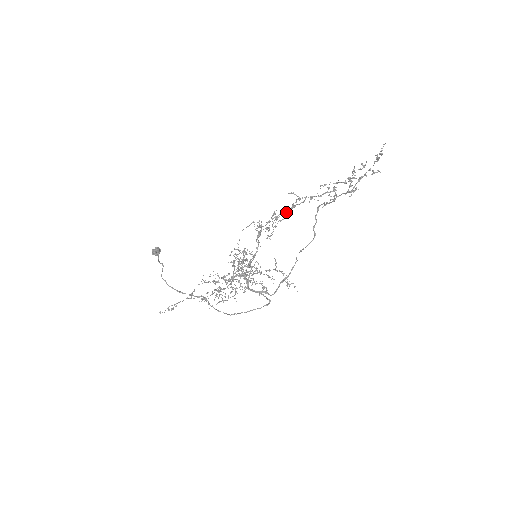
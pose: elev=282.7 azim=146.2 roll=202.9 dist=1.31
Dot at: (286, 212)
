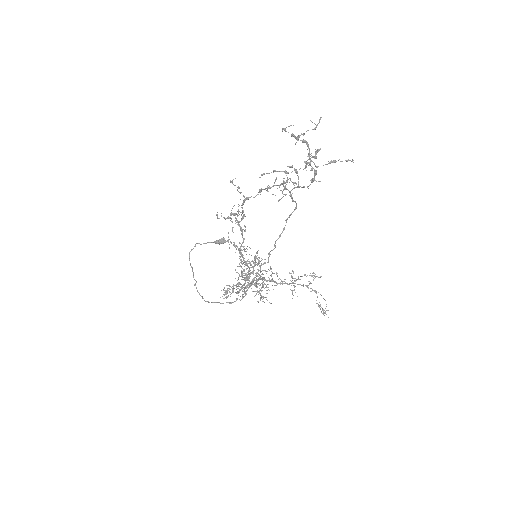
Dot at: (242, 204)
